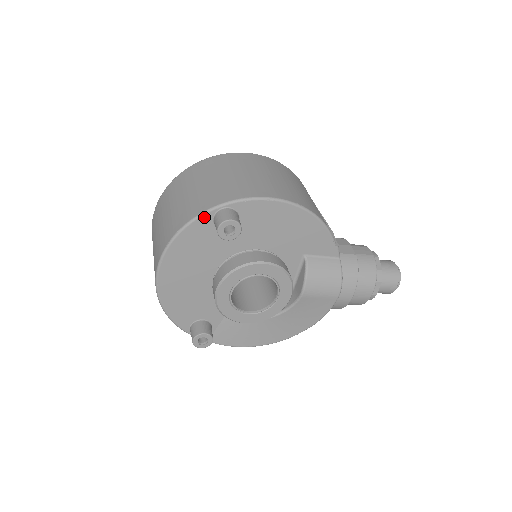
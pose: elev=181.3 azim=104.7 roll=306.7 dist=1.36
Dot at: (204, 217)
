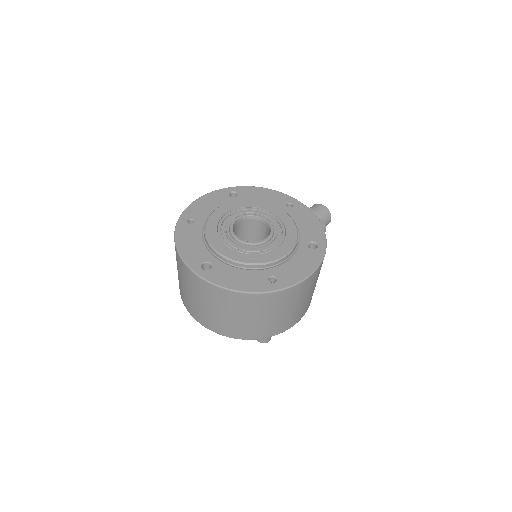
Dot at: (254, 338)
